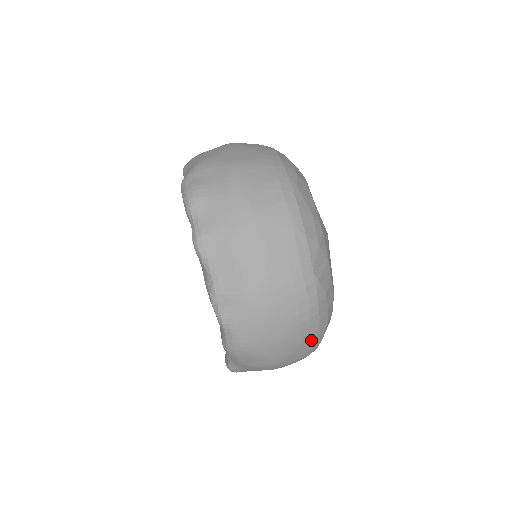
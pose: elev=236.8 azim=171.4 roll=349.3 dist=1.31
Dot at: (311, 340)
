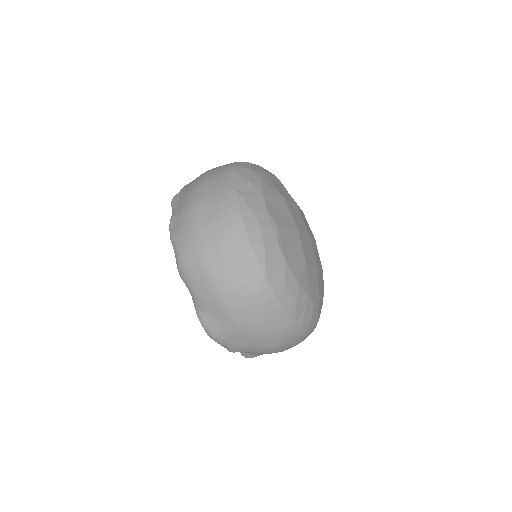
Dot at: (244, 255)
